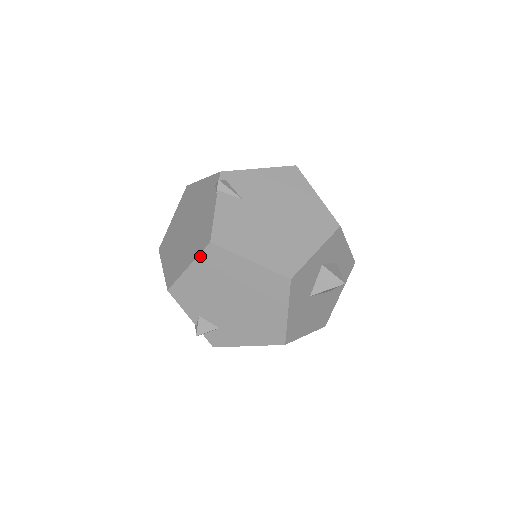
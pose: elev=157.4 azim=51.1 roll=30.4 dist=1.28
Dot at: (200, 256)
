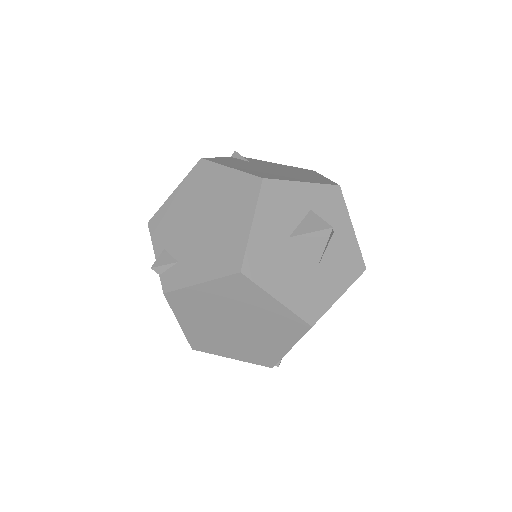
Dot at: (188, 175)
